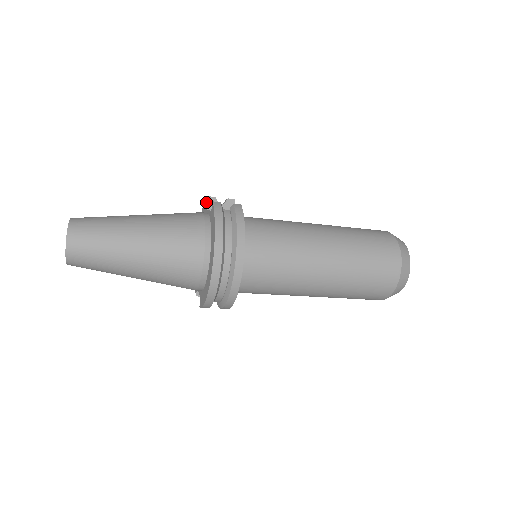
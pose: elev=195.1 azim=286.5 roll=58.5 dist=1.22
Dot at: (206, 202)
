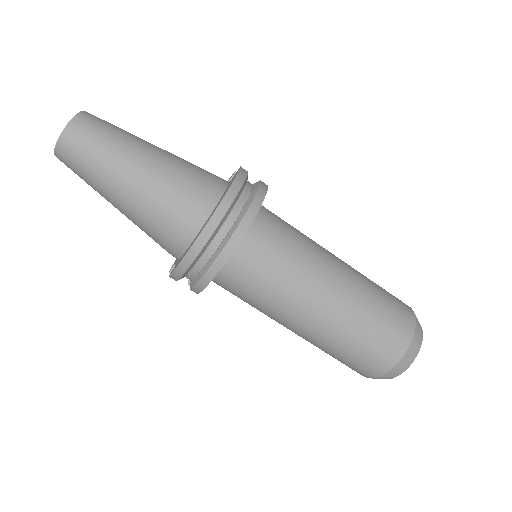
Dot at: (230, 178)
